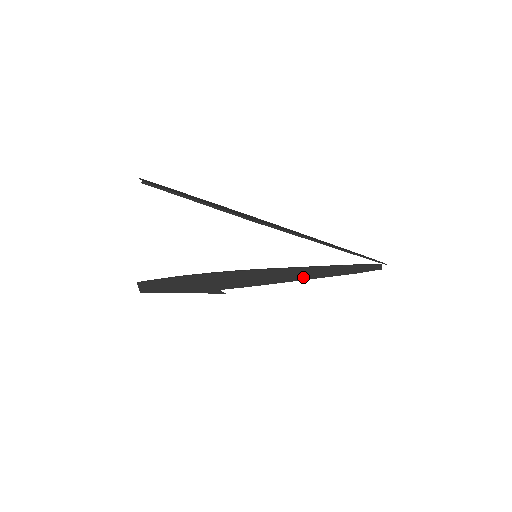
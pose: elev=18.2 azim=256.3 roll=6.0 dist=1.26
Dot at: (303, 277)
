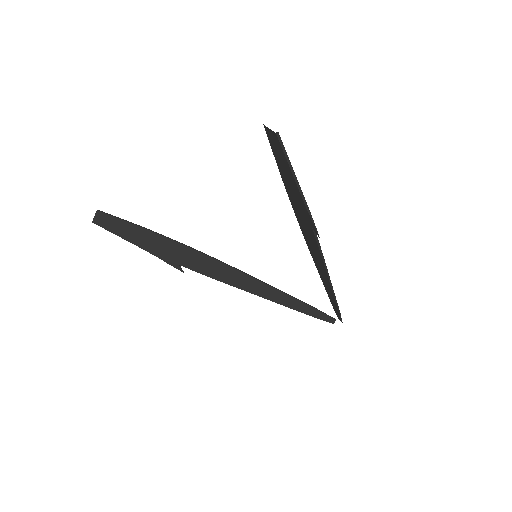
Dot at: (266, 296)
